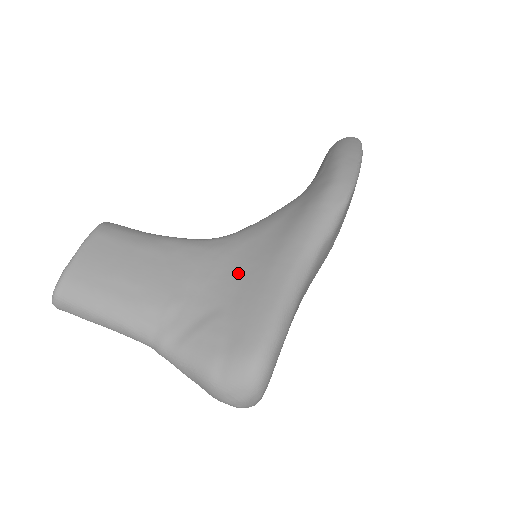
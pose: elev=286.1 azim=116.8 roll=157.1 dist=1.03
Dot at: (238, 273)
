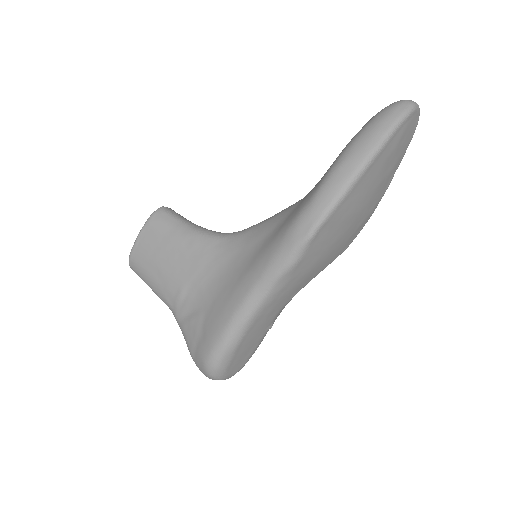
Dot at: (220, 282)
